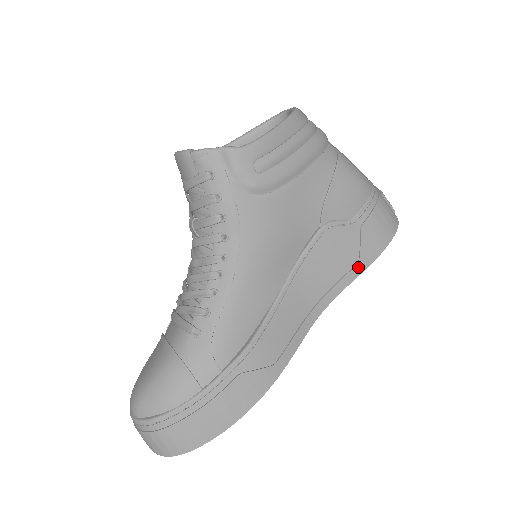
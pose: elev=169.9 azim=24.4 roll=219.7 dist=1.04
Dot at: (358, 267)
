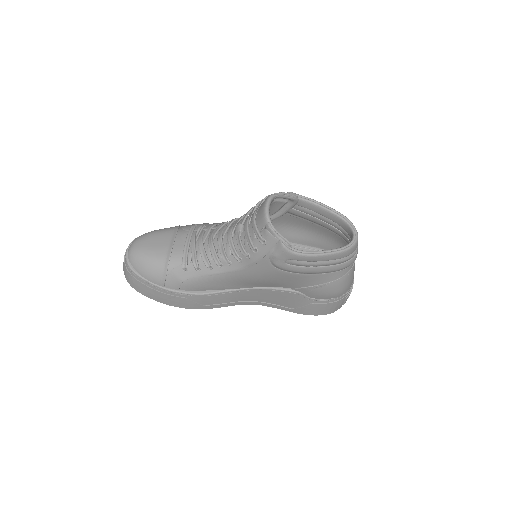
Dot at: (290, 309)
